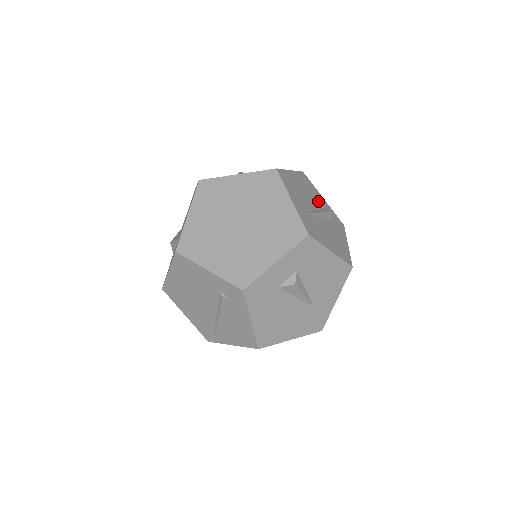
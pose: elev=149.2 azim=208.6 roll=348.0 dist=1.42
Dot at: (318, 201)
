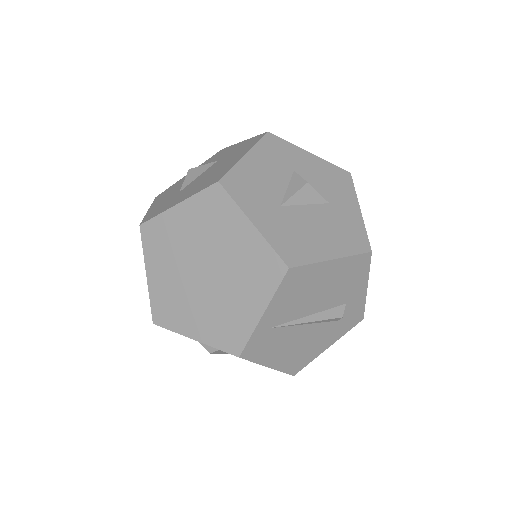
Dot at: (343, 296)
